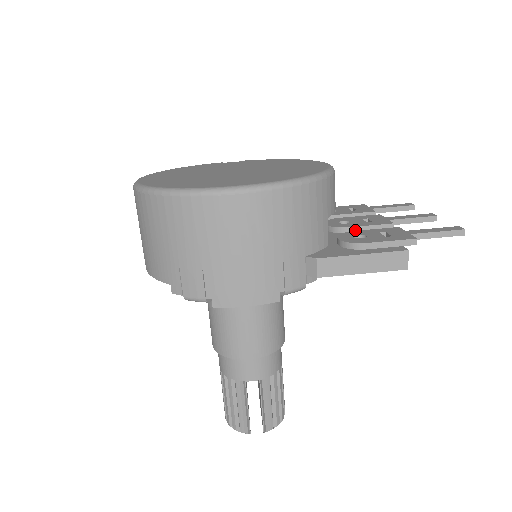
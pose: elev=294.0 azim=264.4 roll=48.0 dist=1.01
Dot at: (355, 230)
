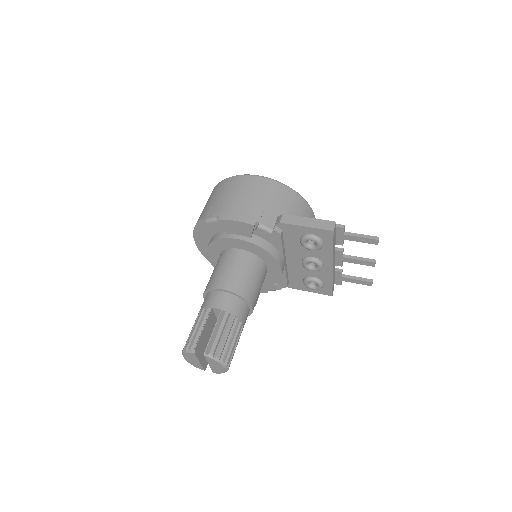
Dot at: occluded
